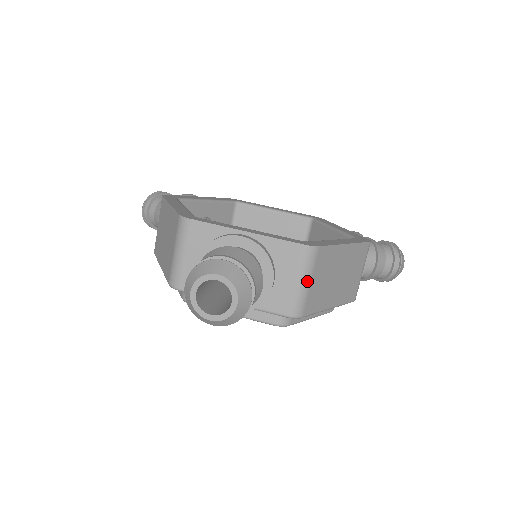
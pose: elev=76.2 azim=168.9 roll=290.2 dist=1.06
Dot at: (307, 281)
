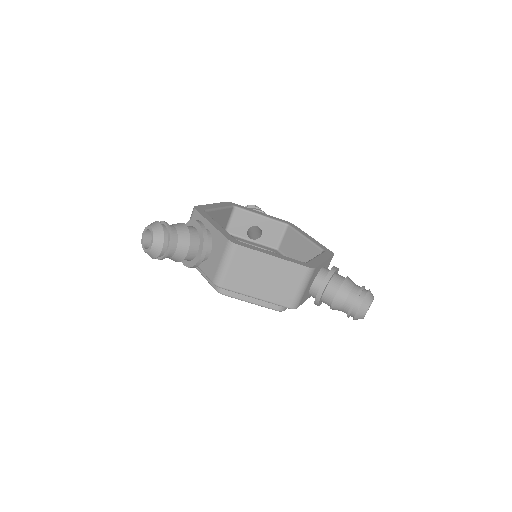
Dot at: (226, 264)
